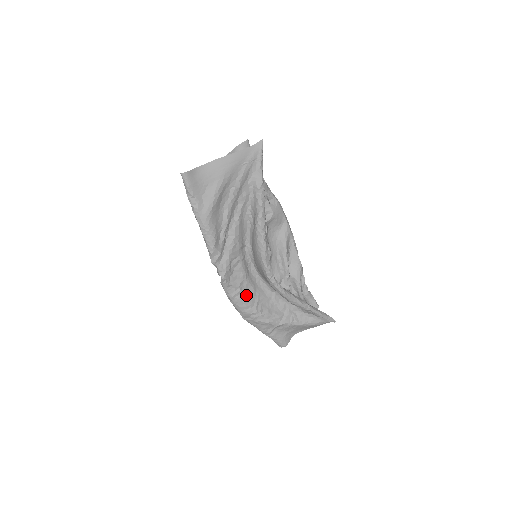
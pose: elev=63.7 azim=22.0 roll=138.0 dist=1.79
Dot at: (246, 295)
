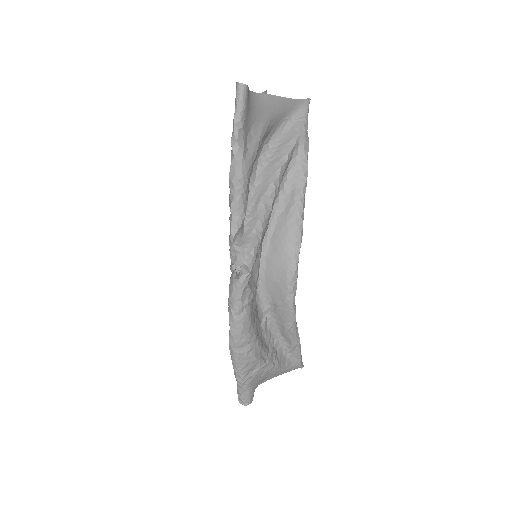
Dot at: (252, 309)
